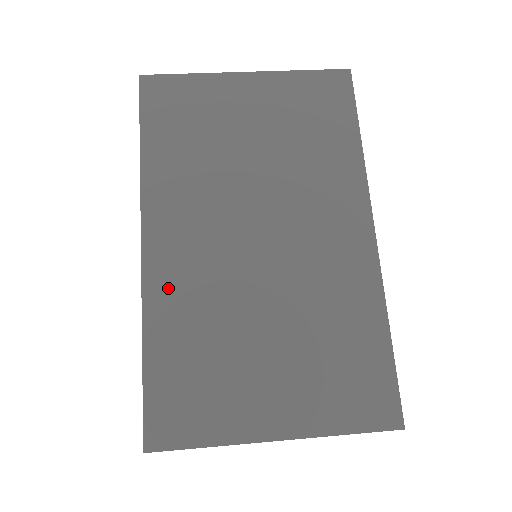
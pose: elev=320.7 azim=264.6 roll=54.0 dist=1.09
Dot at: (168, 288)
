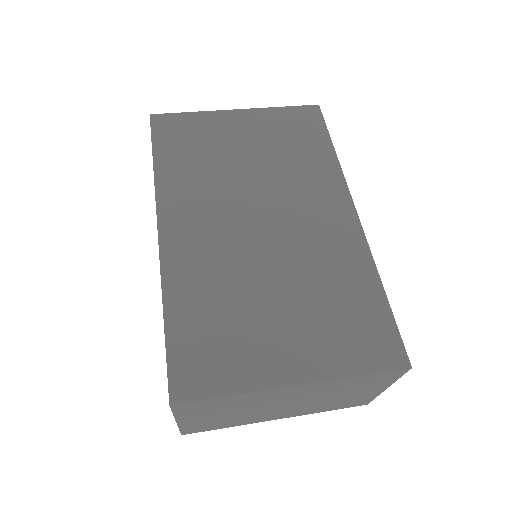
Dot at: (184, 265)
